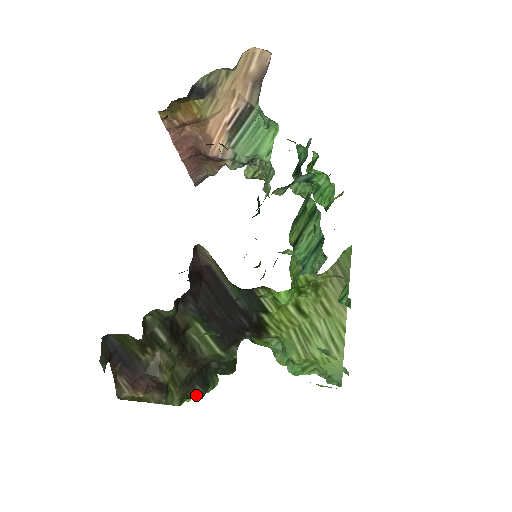
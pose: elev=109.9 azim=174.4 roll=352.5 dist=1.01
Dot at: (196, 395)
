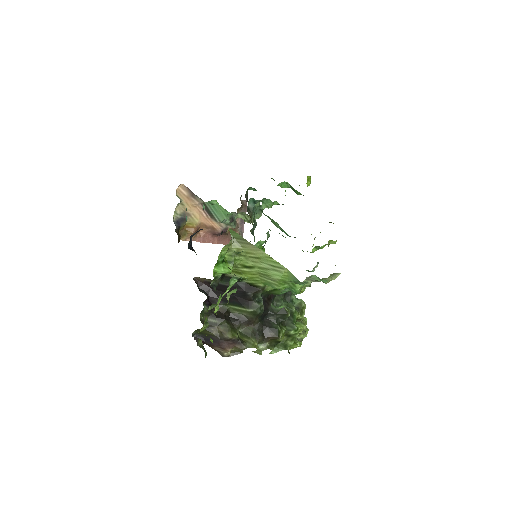
Dot at: (274, 337)
